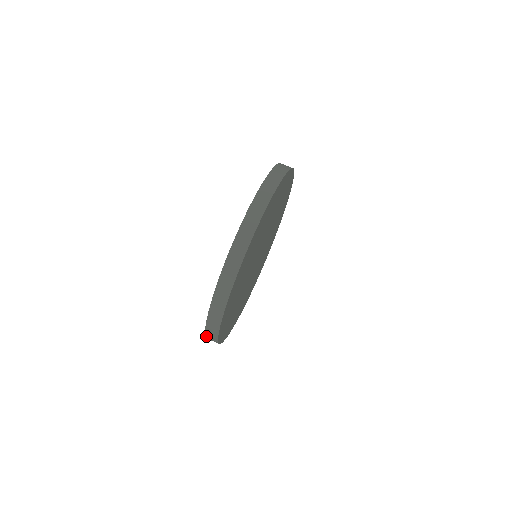
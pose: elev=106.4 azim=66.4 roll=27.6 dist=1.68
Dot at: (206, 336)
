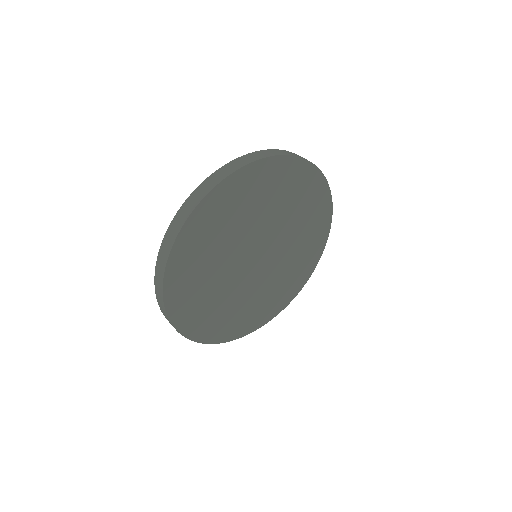
Dot at: (156, 293)
